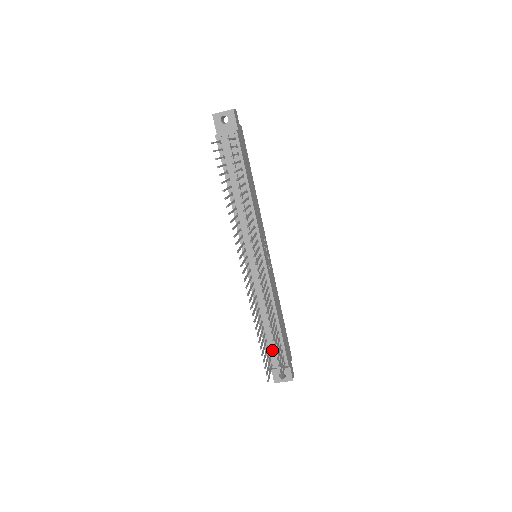
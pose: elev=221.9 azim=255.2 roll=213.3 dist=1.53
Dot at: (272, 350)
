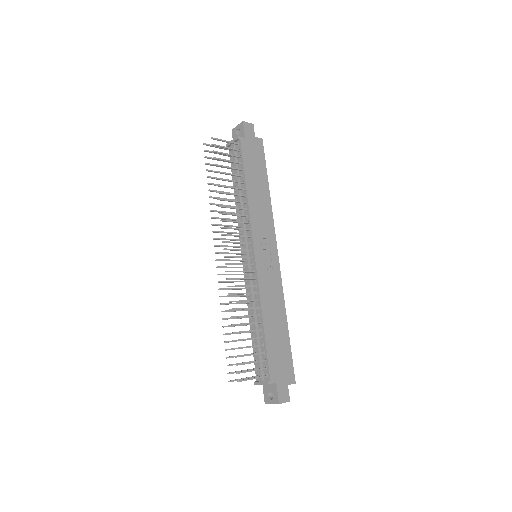
Dot at: (258, 359)
